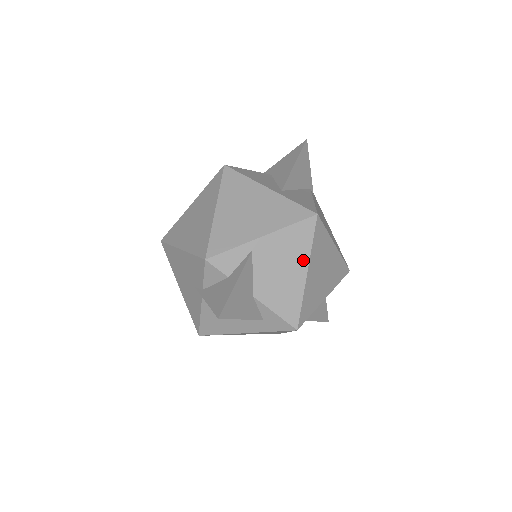
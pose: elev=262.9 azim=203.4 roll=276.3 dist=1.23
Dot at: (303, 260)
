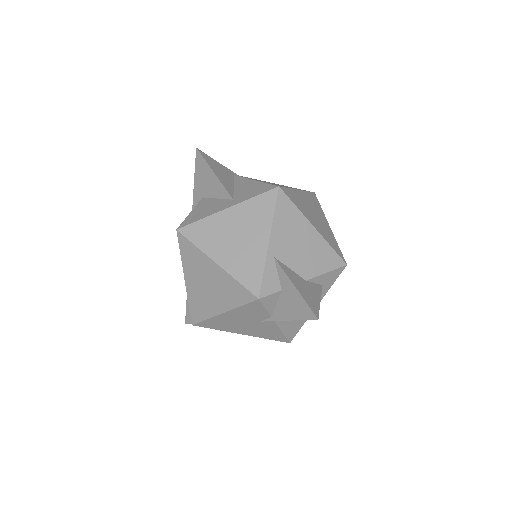
Dot at: (304, 223)
